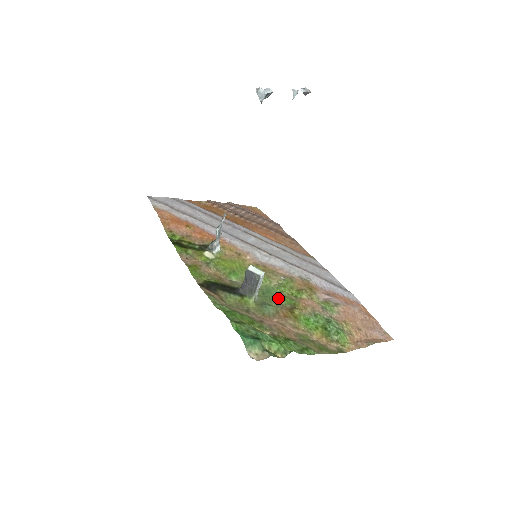
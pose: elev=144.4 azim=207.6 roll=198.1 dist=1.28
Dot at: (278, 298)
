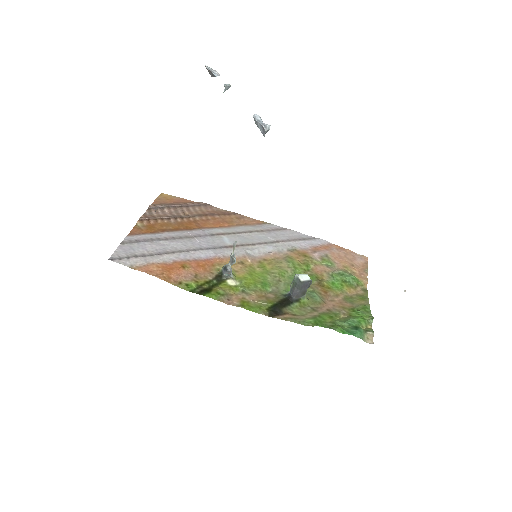
Dot at: occluded
